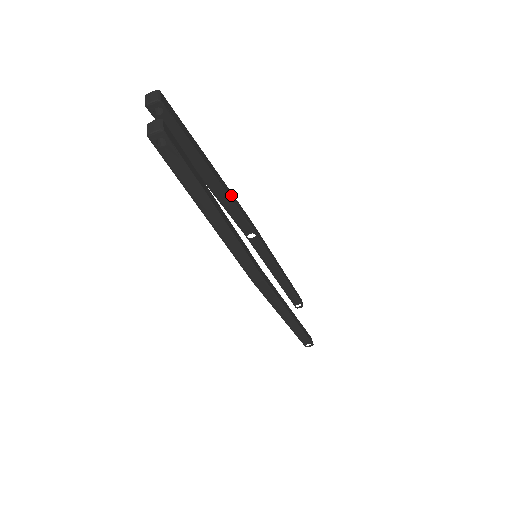
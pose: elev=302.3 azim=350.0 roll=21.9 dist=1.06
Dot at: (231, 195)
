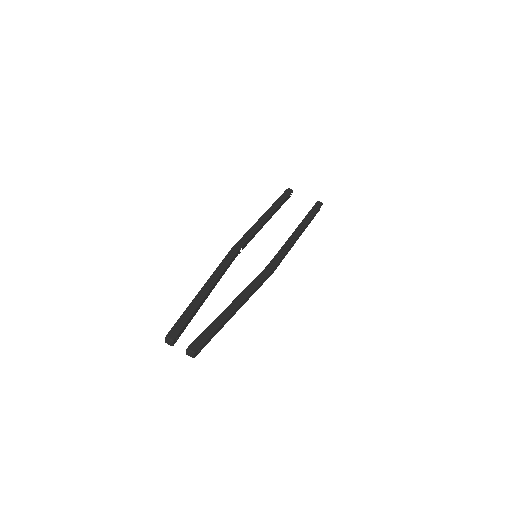
Dot at: (218, 273)
